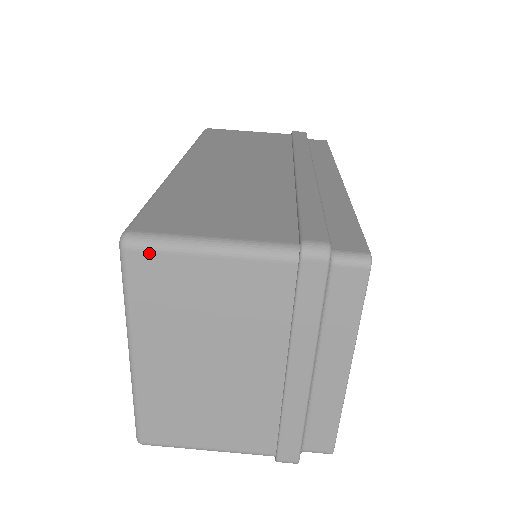
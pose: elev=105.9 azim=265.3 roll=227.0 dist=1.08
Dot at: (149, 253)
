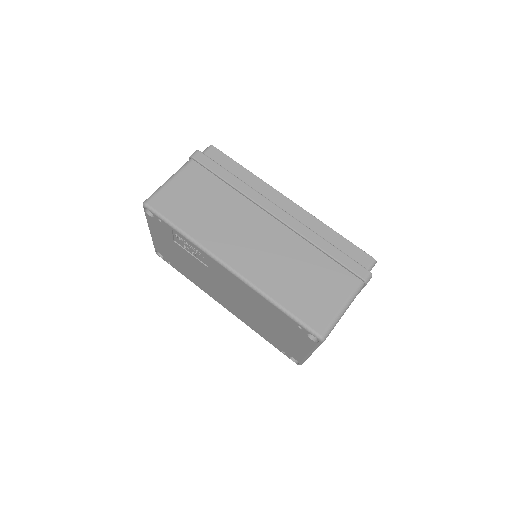
Dot at: occluded
